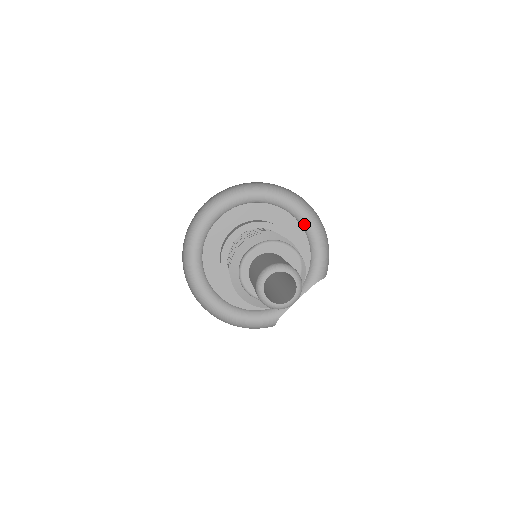
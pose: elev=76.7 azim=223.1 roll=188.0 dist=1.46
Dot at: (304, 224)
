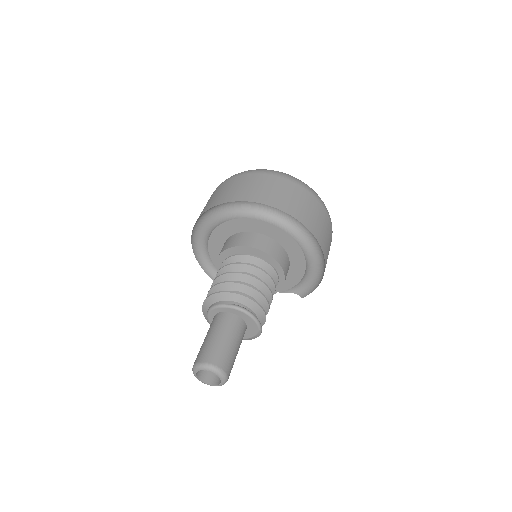
Dot at: (311, 258)
